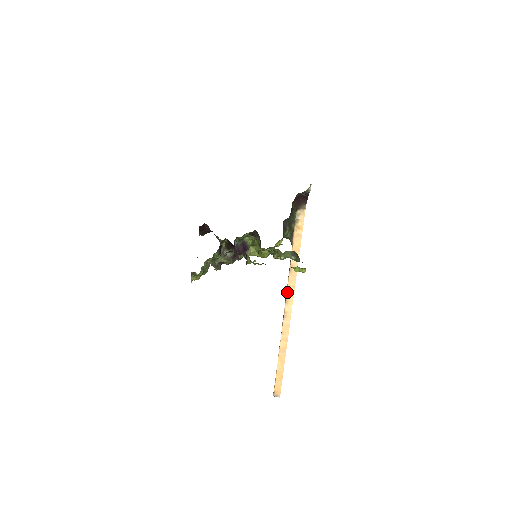
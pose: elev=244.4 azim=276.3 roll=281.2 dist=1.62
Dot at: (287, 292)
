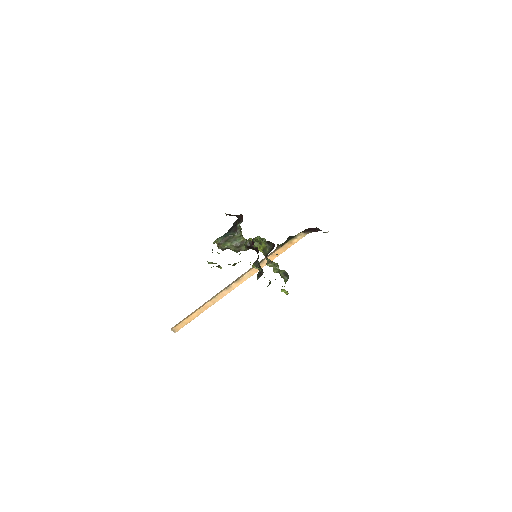
Dot at: (244, 276)
